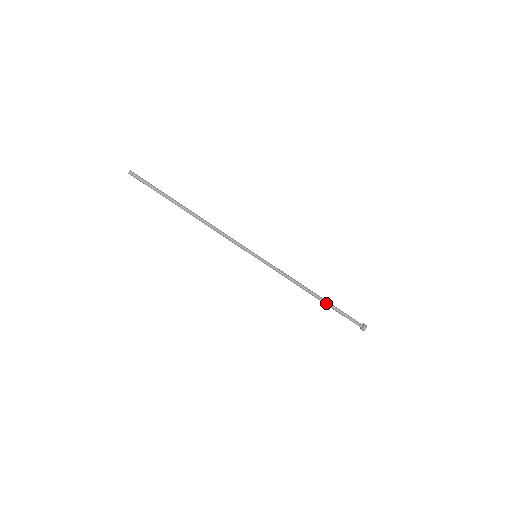
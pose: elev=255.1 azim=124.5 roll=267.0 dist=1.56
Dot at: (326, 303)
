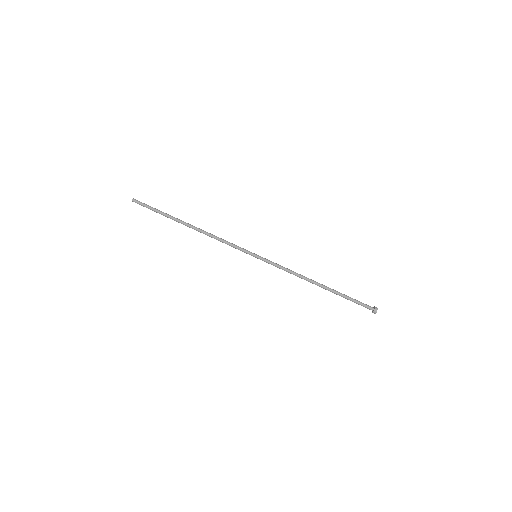
Dot at: (331, 291)
